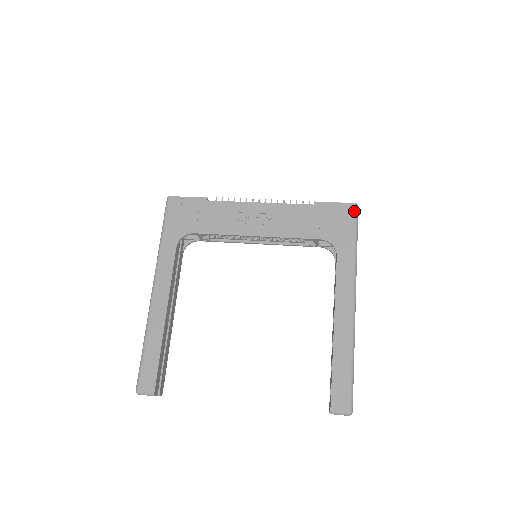
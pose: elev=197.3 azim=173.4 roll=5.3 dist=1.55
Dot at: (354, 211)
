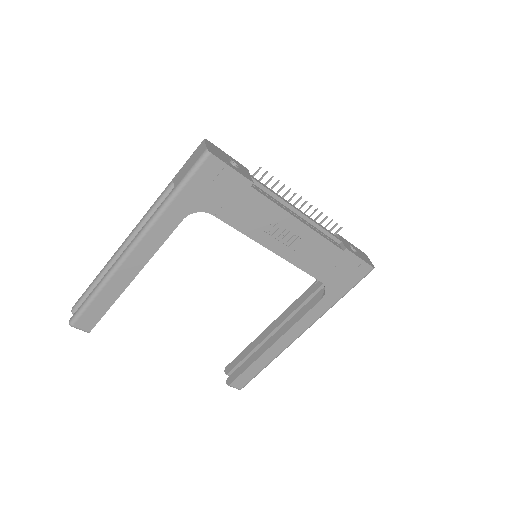
Dot at: (366, 274)
